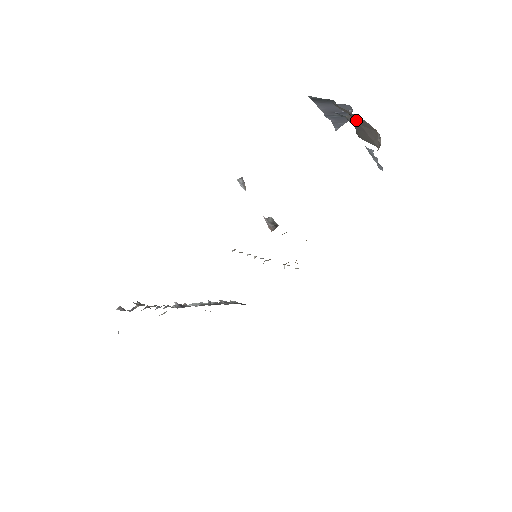
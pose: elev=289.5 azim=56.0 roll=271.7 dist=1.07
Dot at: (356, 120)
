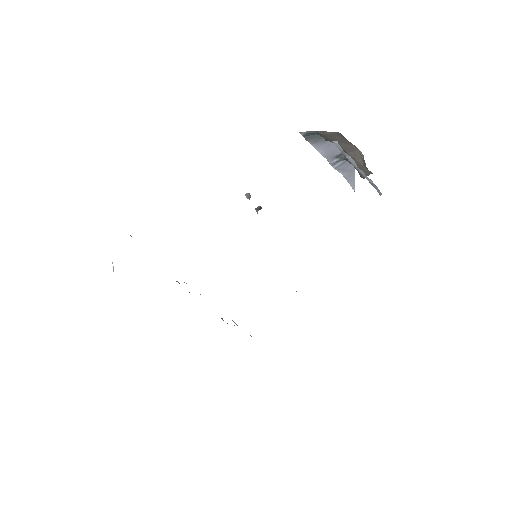
Dot at: (342, 147)
